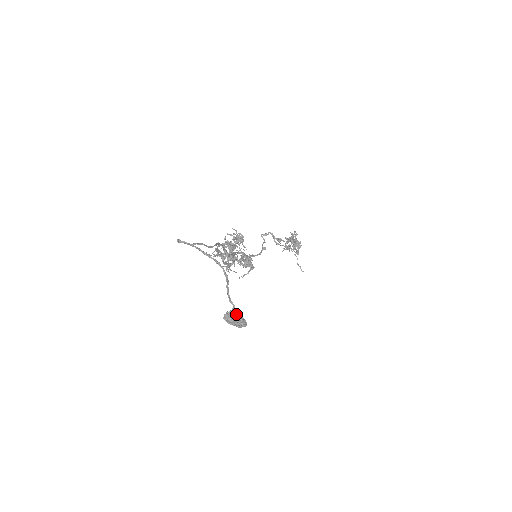
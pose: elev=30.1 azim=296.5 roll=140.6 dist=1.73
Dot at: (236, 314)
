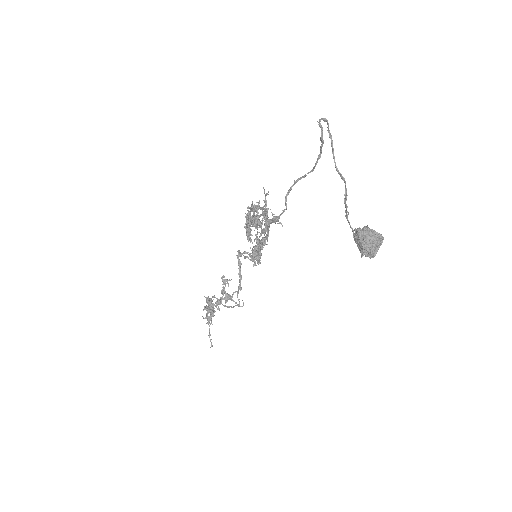
Dot at: occluded
